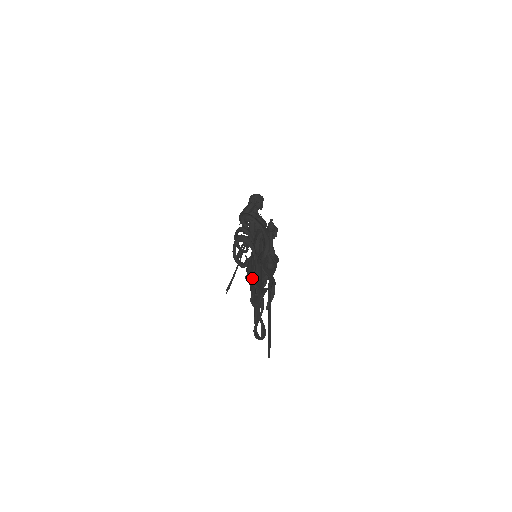
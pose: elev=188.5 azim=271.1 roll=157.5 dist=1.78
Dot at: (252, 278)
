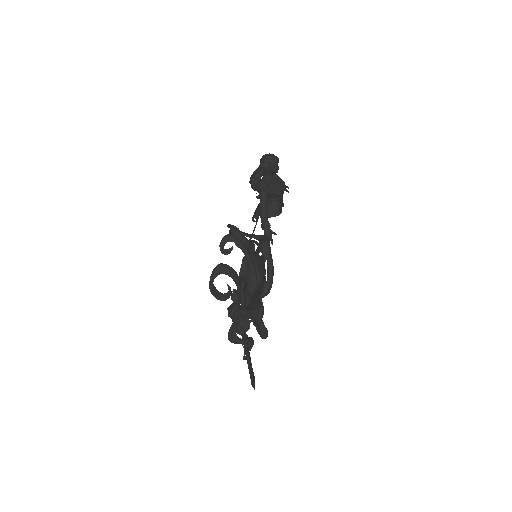
Dot at: occluded
